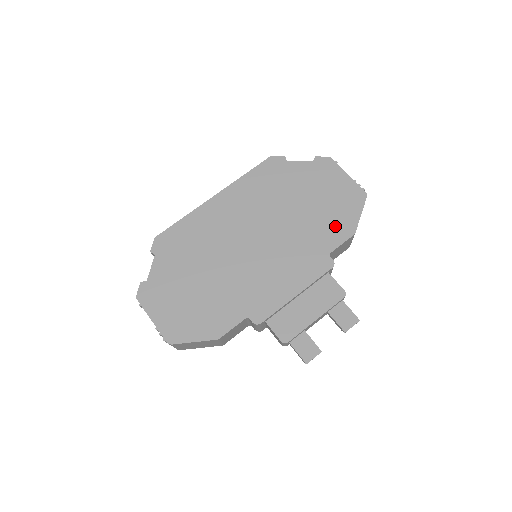
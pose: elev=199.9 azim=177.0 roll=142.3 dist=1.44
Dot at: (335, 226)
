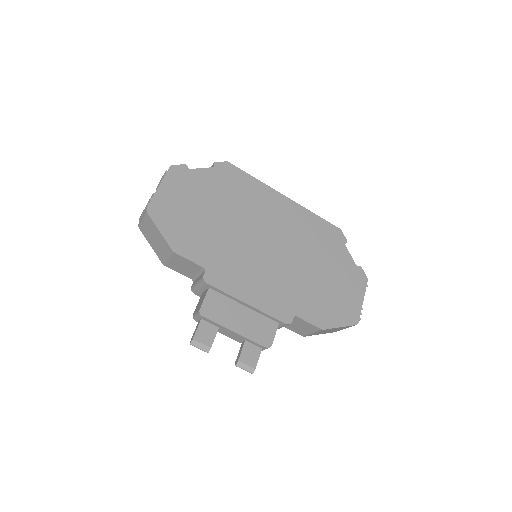
Dot at: (319, 309)
